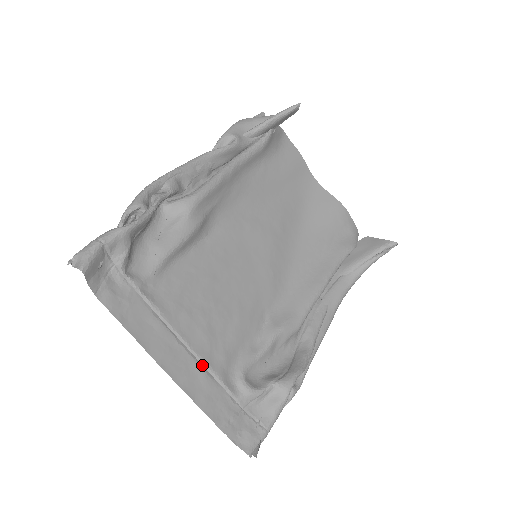
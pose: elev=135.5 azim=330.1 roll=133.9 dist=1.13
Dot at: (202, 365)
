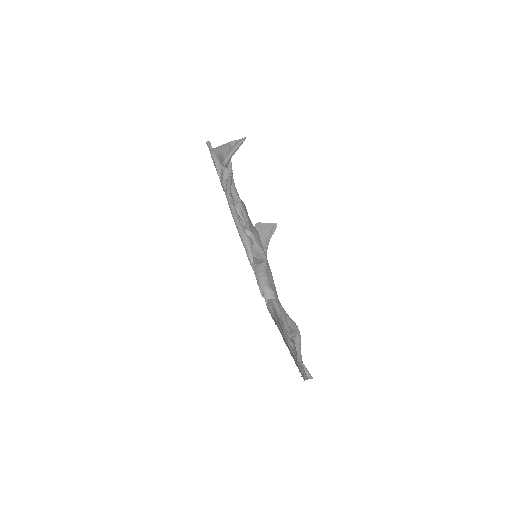
Dot at: (285, 338)
